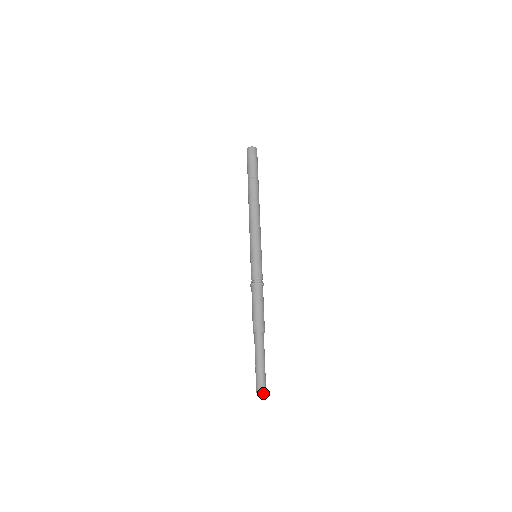
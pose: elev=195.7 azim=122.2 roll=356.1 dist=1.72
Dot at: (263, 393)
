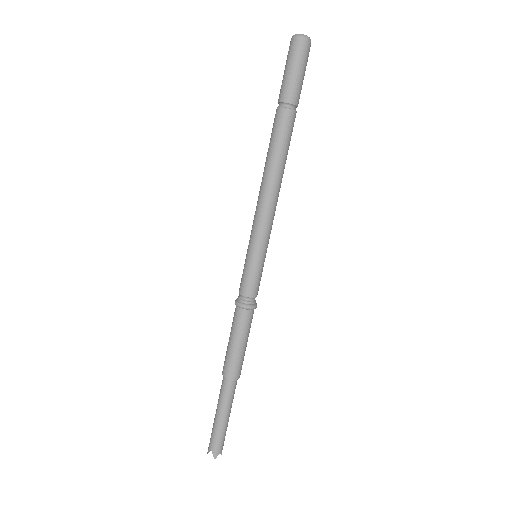
Dot at: occluded
